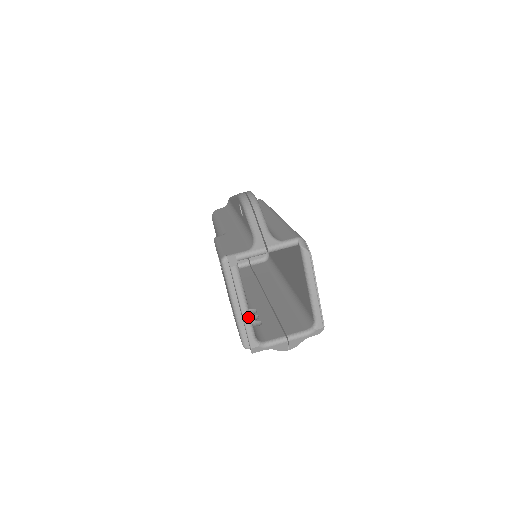
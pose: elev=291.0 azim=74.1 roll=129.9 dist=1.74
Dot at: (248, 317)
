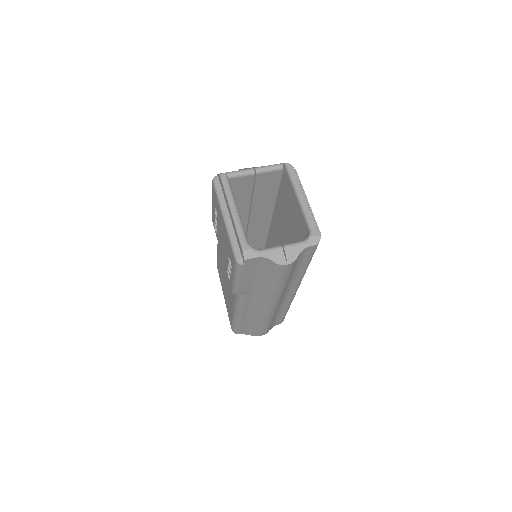
Dot at: (238, 219)
